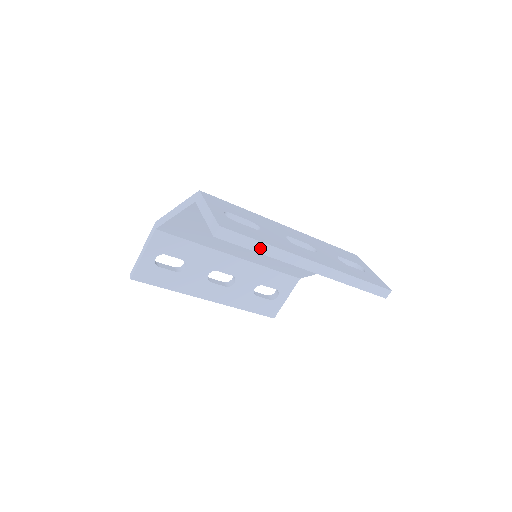
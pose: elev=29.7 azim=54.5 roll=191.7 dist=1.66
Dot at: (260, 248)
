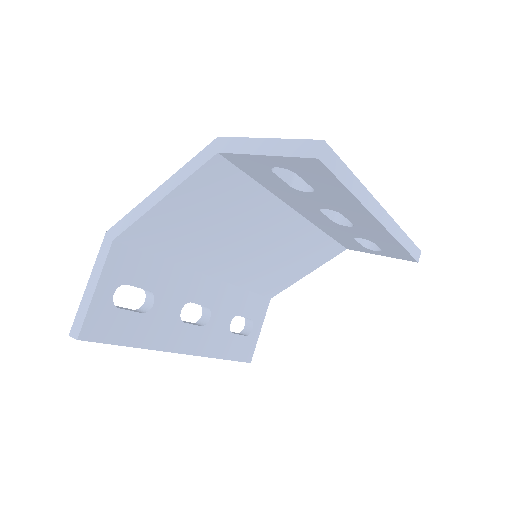
Dot at: (352, 184)
